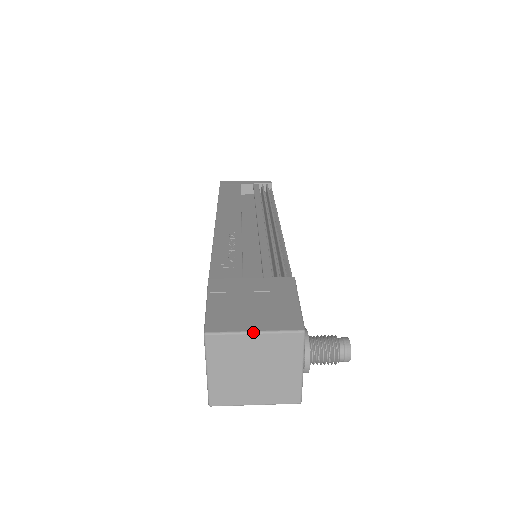
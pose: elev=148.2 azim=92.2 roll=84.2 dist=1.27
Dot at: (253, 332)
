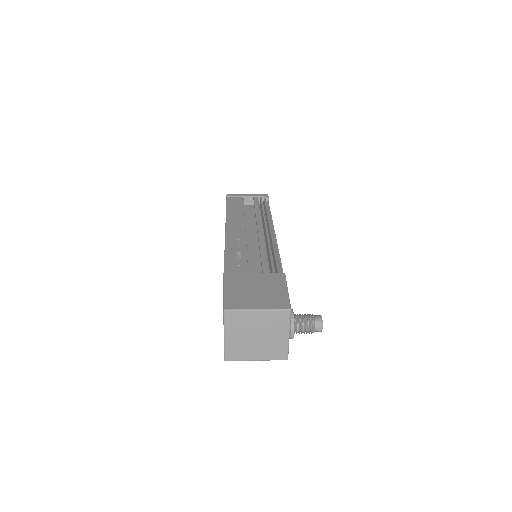
Dot at: (256, 310)
